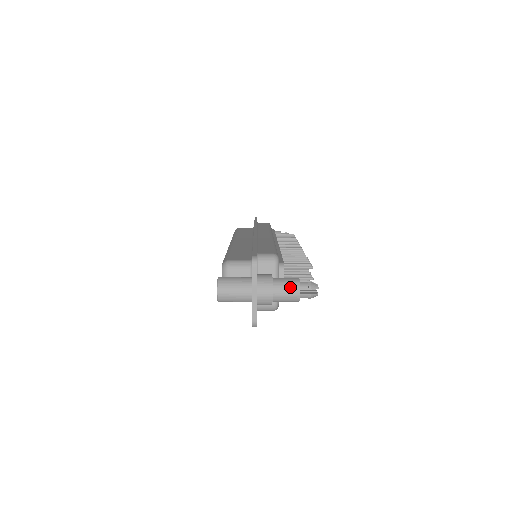
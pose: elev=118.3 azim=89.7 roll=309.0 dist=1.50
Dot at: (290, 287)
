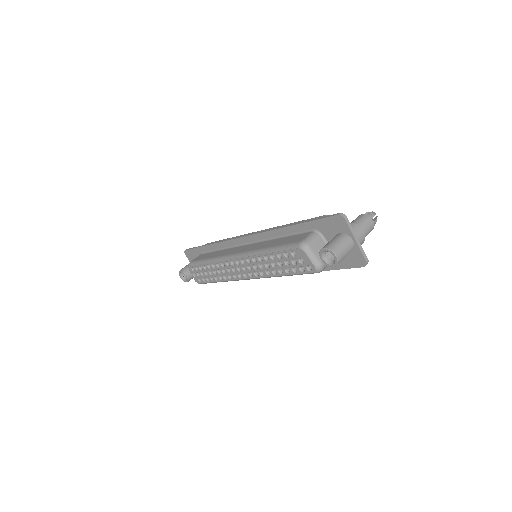
Dot at: (366, 221)
